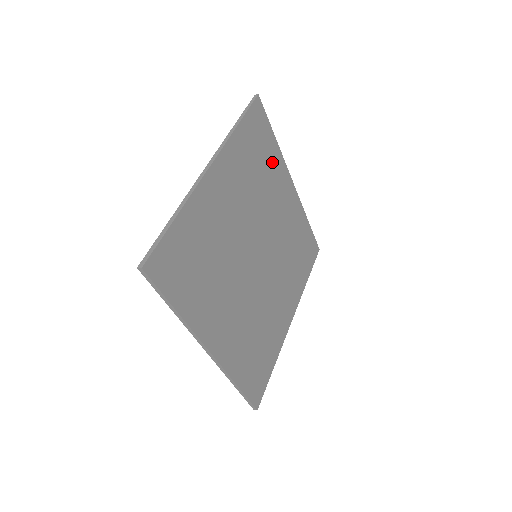
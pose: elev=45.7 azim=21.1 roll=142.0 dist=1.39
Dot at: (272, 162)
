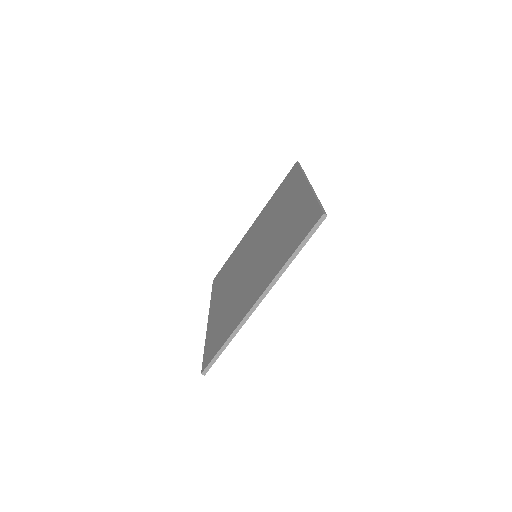
Dot at: occluded
